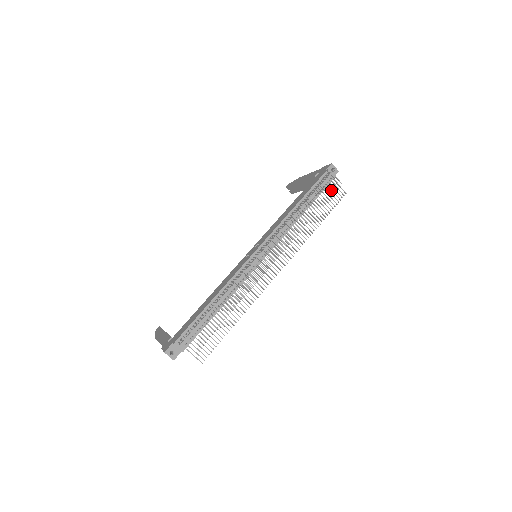
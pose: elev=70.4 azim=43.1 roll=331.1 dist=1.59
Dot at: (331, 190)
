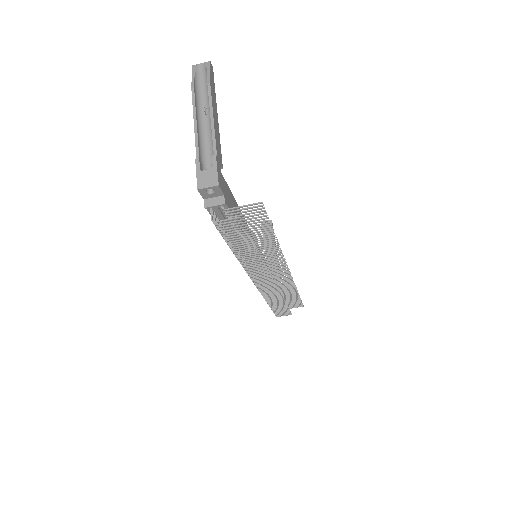
Dot at: (240, 215)
